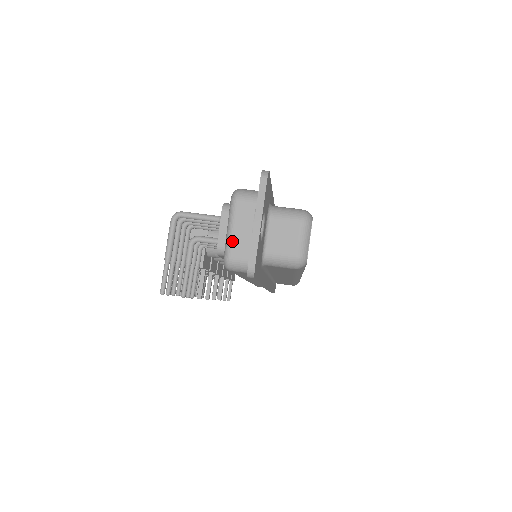
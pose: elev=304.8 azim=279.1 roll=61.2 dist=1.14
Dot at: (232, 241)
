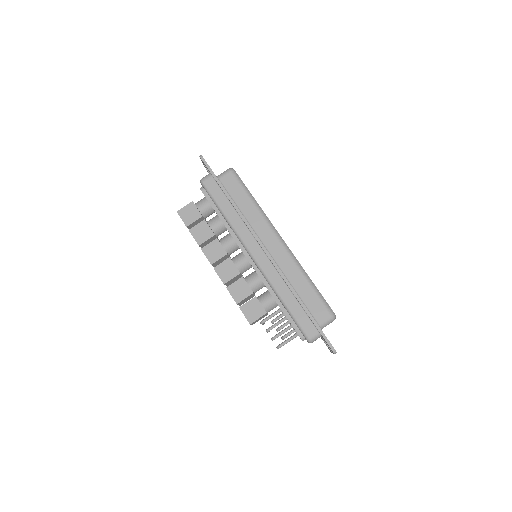
Dot at: occluded
